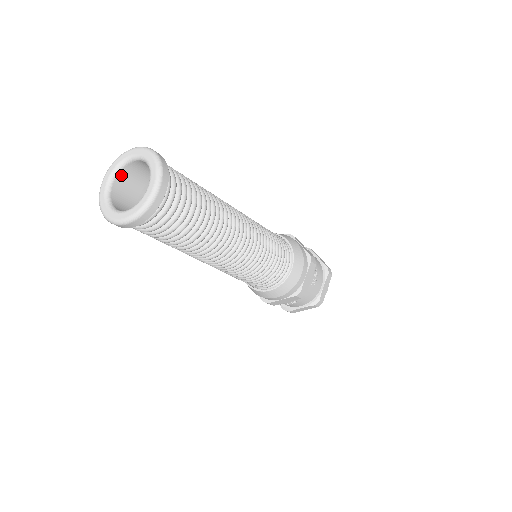
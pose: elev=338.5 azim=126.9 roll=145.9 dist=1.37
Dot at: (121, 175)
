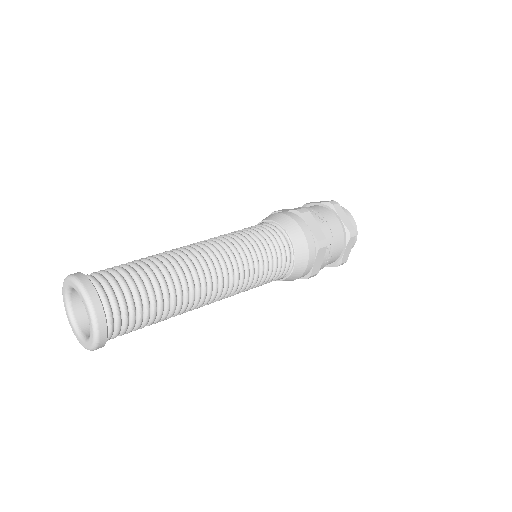
Dot at: (75, 291)
